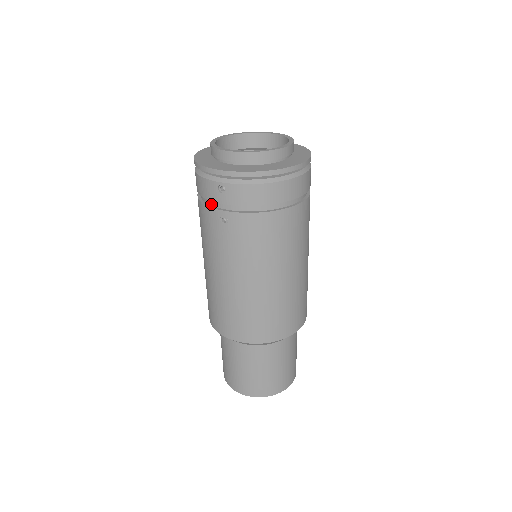
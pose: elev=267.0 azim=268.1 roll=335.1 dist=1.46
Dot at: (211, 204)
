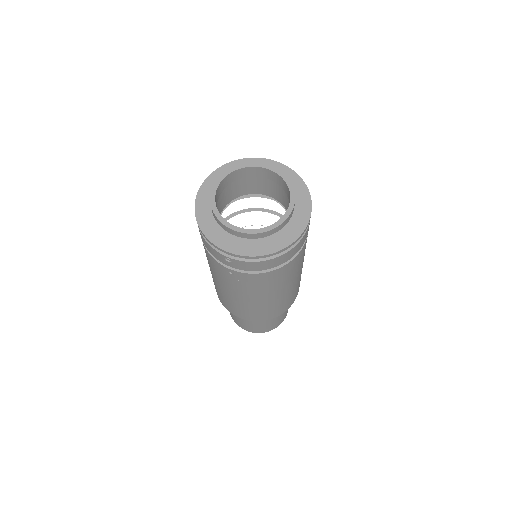
Dot at: occluded
